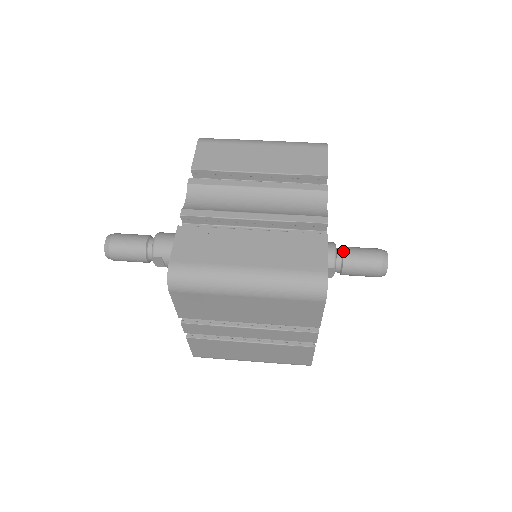
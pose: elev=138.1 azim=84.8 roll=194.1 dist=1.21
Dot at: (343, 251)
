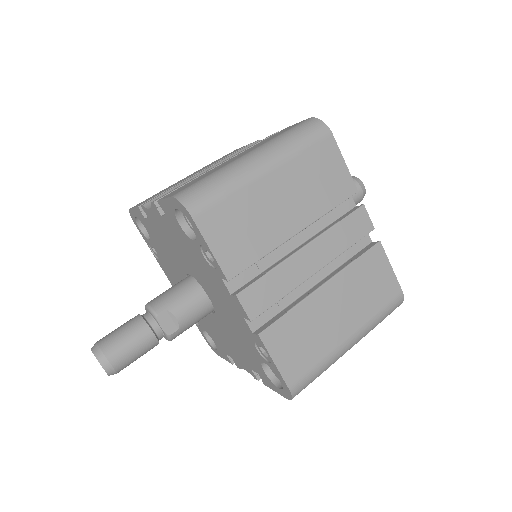
Dot at: occluded
